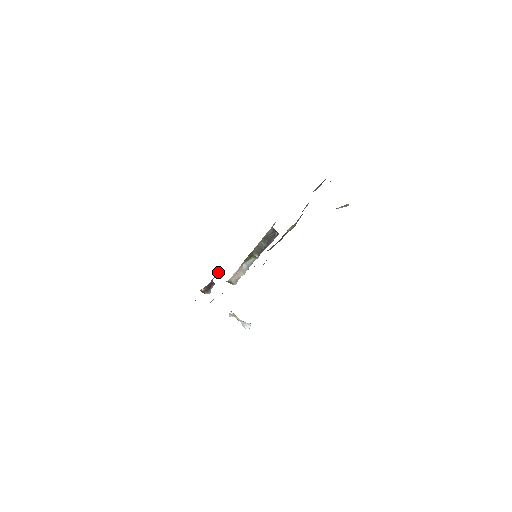
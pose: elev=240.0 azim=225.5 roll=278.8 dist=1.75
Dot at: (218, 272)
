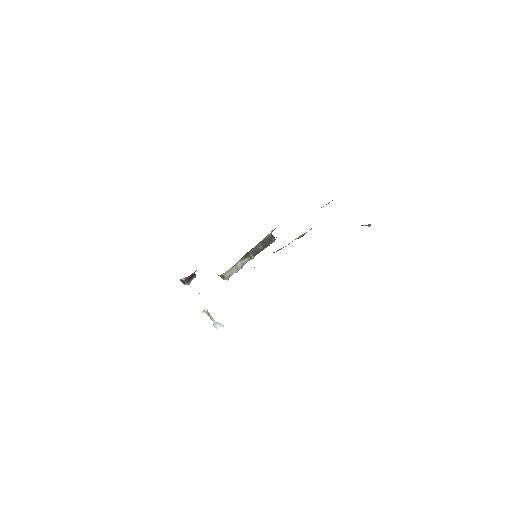
Dot at: occluded
